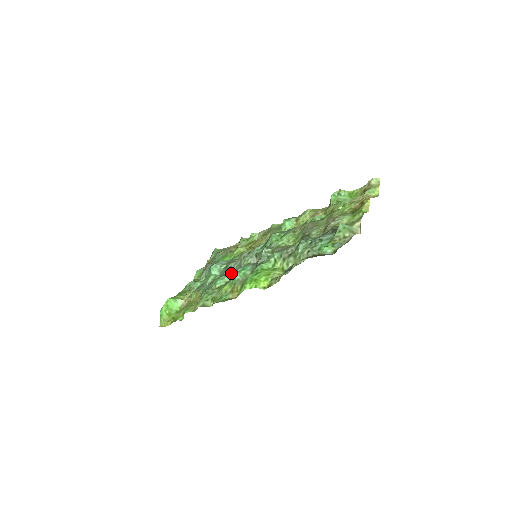
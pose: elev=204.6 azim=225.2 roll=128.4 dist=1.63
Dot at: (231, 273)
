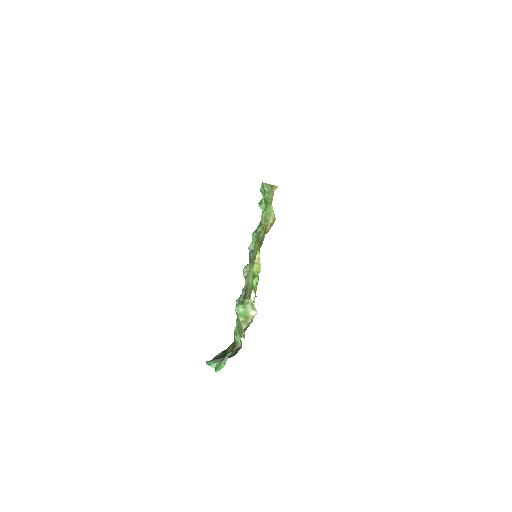
Dot at: occluded
